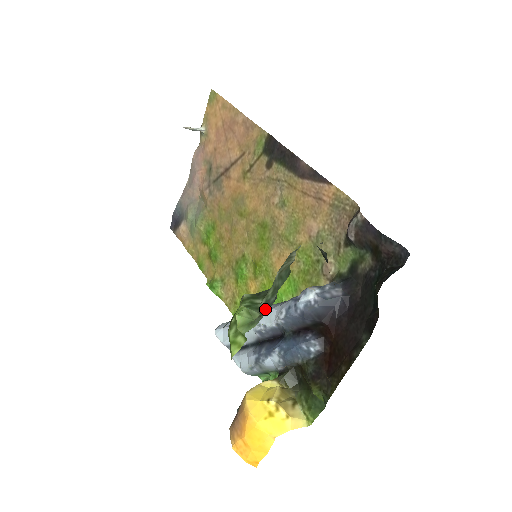
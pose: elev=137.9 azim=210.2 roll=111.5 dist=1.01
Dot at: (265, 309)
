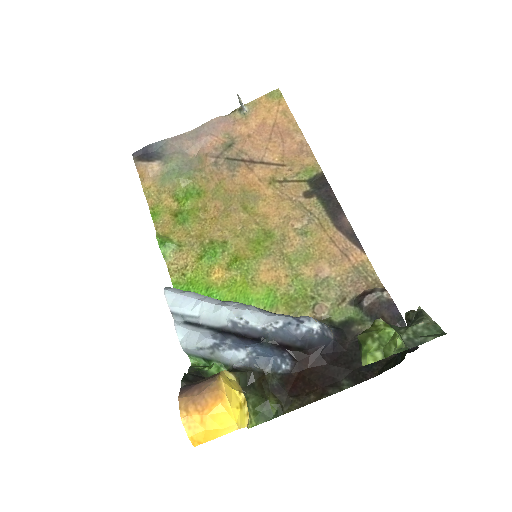
Dot at: (411, 345)
